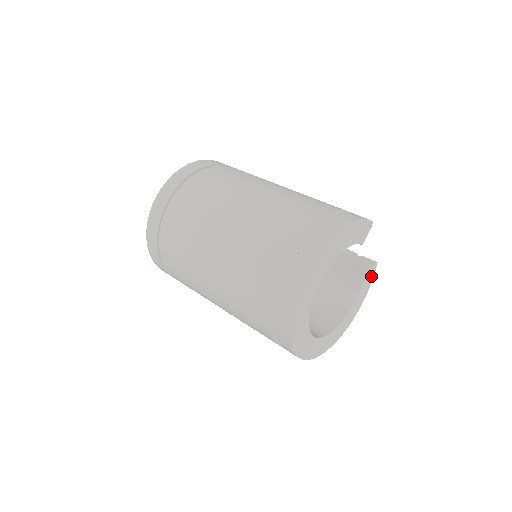
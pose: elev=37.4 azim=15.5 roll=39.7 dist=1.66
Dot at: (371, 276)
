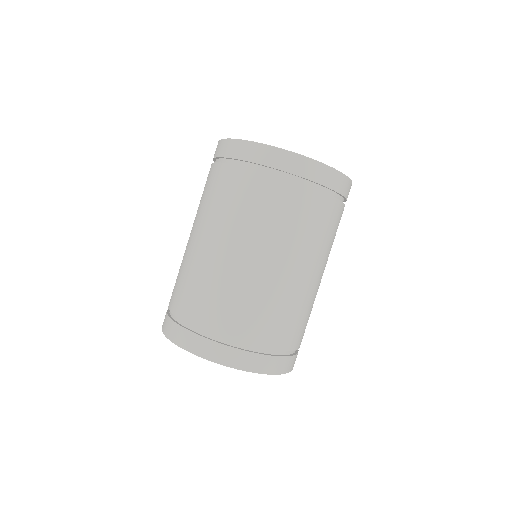
Dot at: occluded
